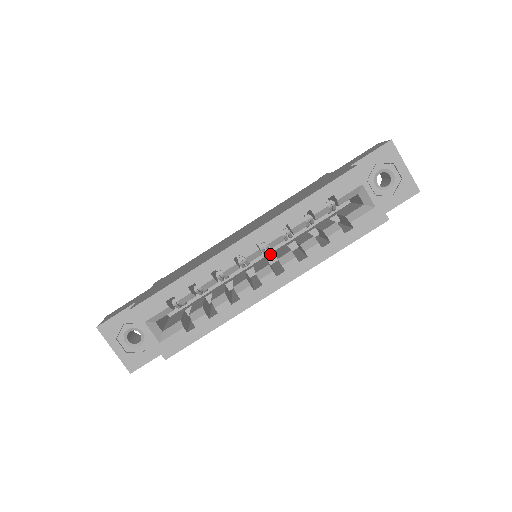
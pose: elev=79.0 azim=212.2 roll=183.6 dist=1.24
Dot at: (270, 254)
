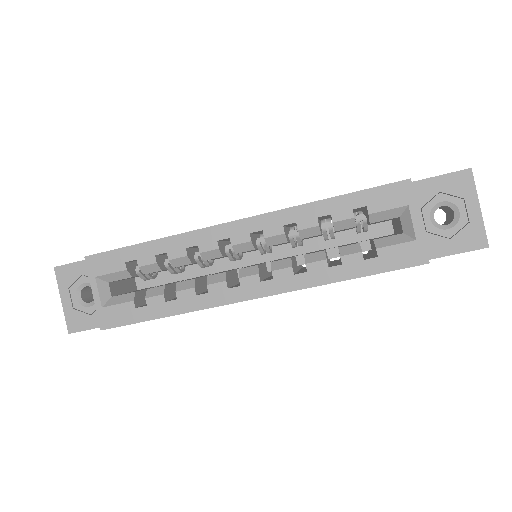
Dot at: (273, 260)
